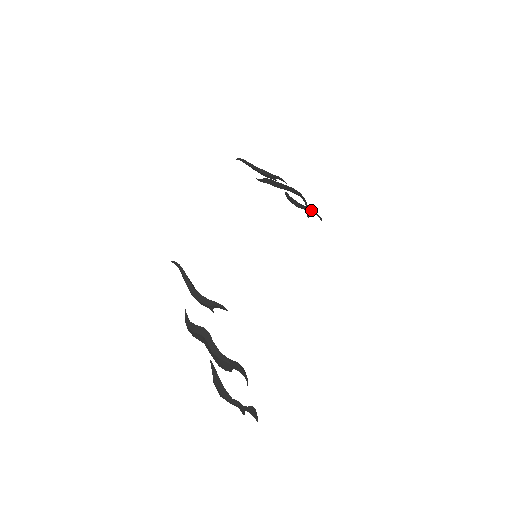
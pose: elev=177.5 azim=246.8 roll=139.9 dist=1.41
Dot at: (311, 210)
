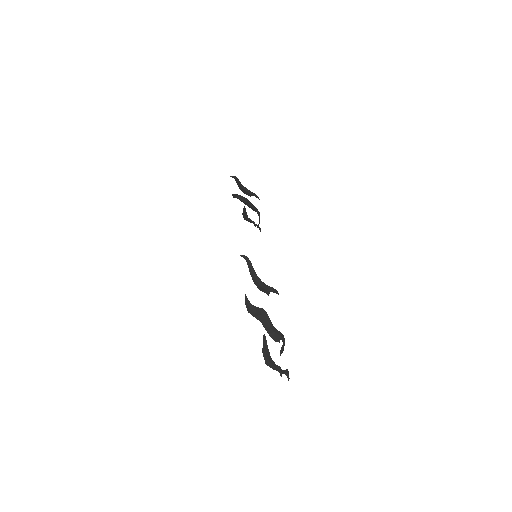
Dot at: occluded
